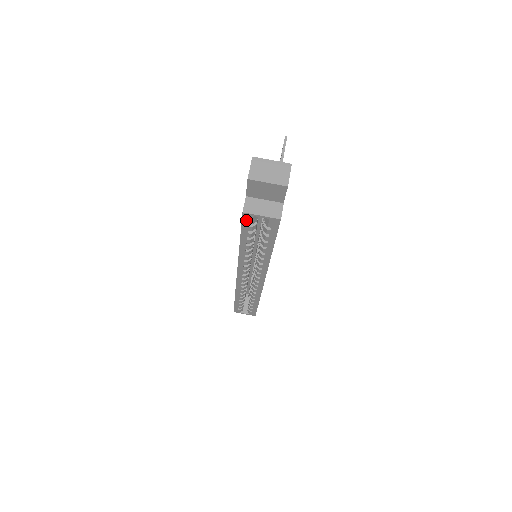
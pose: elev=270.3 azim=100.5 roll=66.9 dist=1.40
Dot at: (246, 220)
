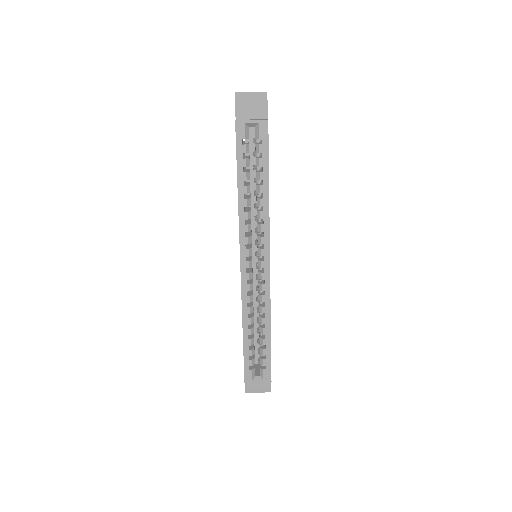
Dot at: (239, 134)
